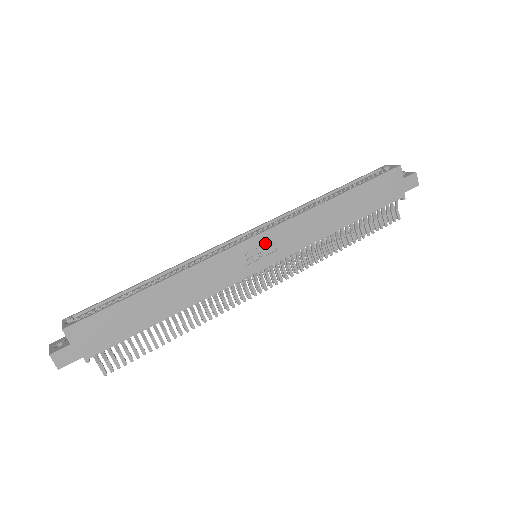
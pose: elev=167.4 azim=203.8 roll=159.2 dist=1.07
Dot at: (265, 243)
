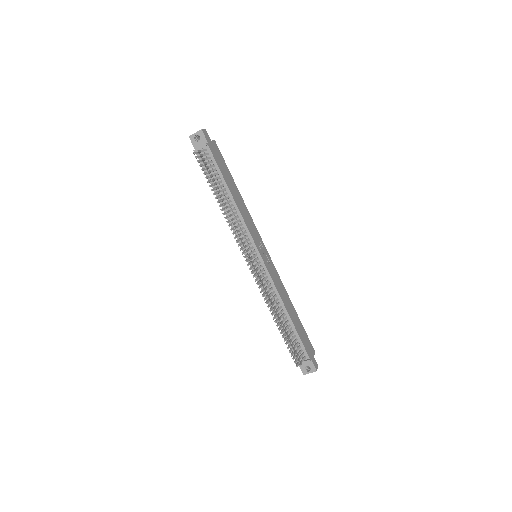
Dot at: (267, 257)
